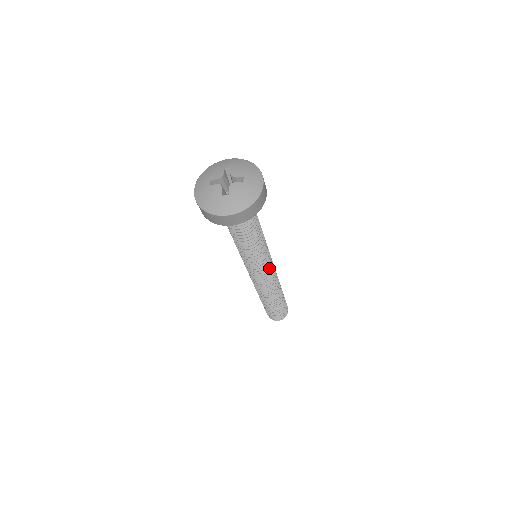
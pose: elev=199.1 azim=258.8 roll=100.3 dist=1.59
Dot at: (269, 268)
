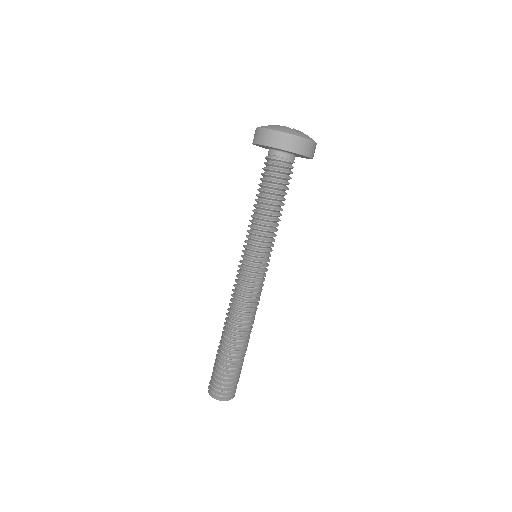
Dot at: (264, 275)
